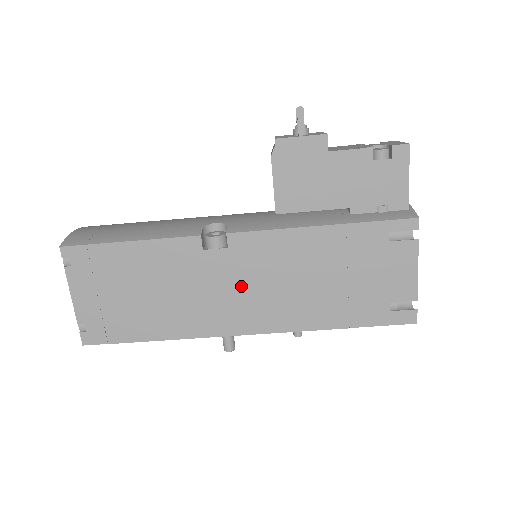
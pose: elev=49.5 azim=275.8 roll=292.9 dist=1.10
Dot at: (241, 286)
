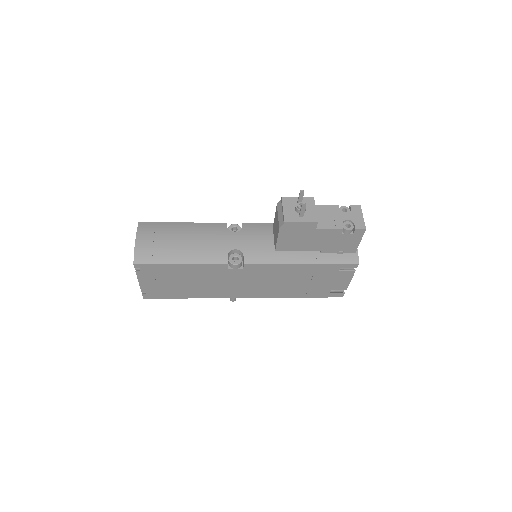
Dot at: (247, 282)
